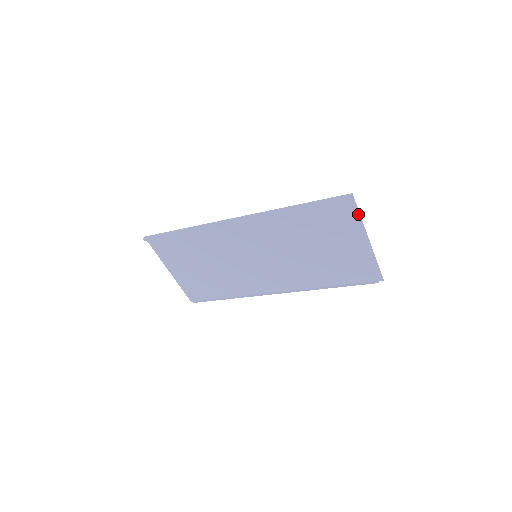
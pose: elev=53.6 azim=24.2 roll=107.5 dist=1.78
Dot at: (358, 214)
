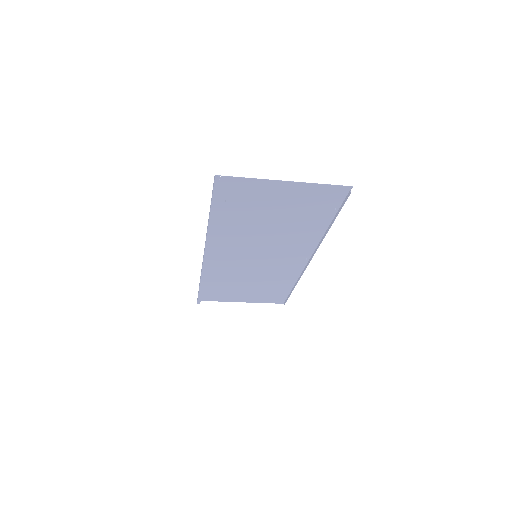
Dot at: (245, 179)
